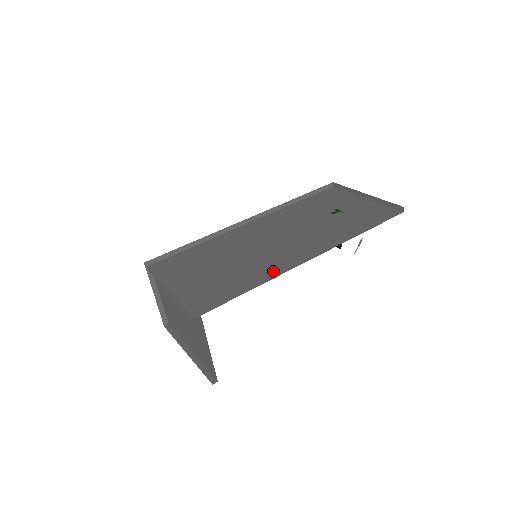
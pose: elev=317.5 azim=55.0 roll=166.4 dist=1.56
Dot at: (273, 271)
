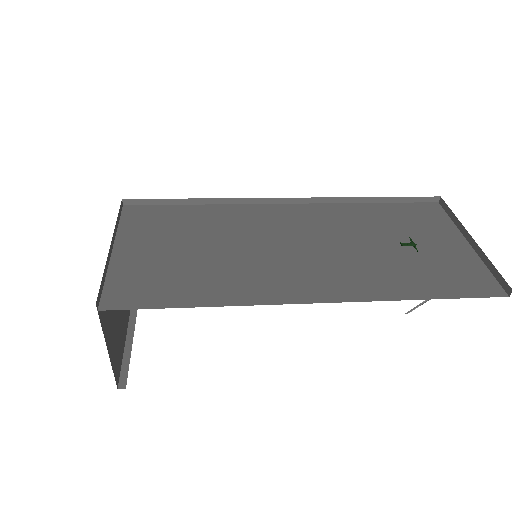
Dot at: (247, 294)
